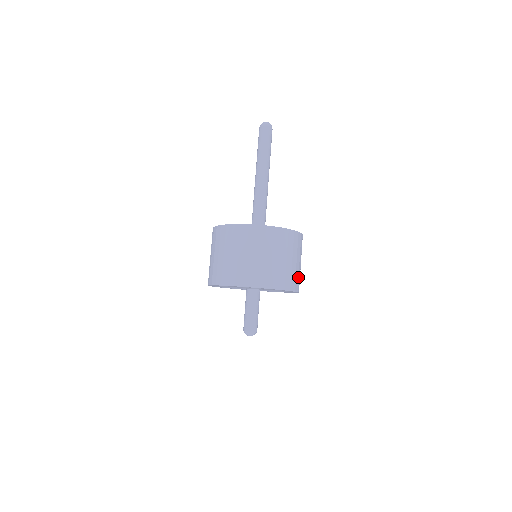
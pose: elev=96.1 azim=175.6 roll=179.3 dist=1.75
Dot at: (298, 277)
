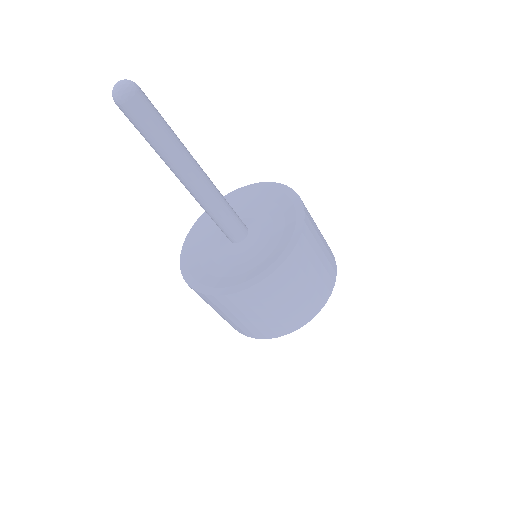
Dot at: (280, 323)
